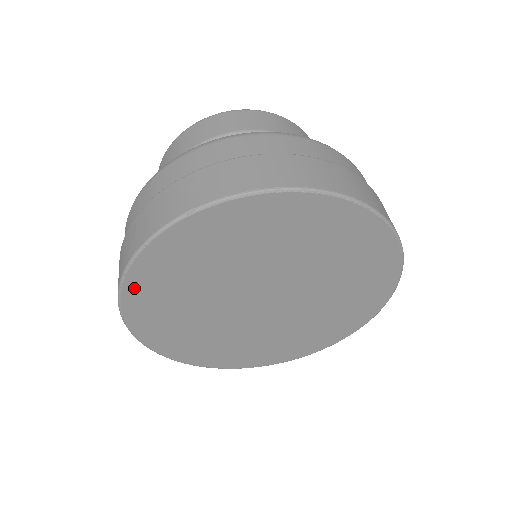
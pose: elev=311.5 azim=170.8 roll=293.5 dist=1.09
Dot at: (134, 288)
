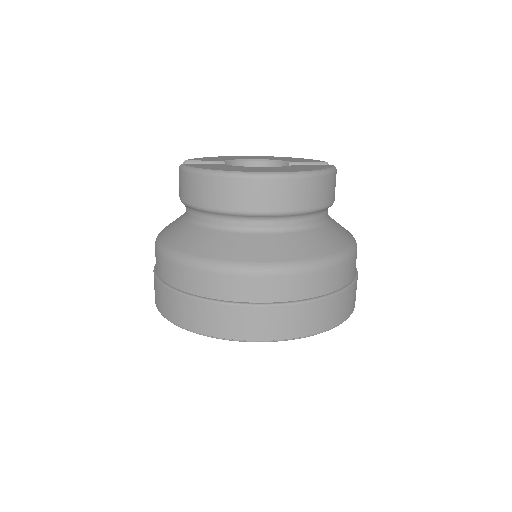
Dot at: occluded
